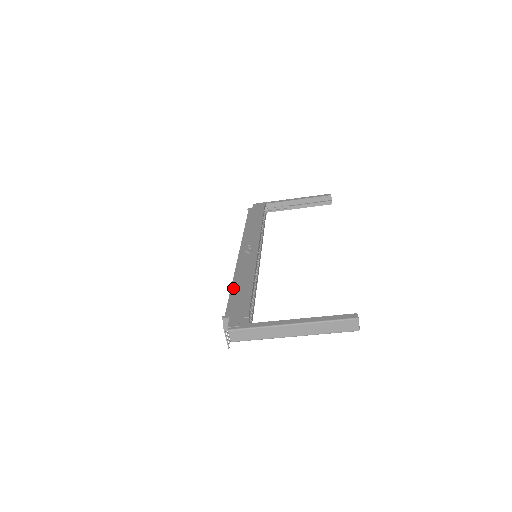
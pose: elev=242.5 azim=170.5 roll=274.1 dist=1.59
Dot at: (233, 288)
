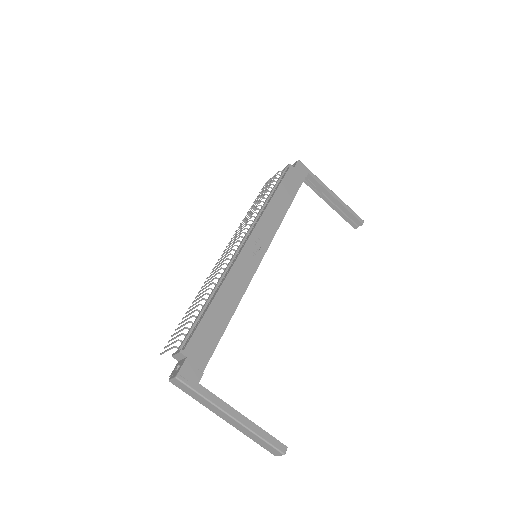
Dot at: (212, 307)
